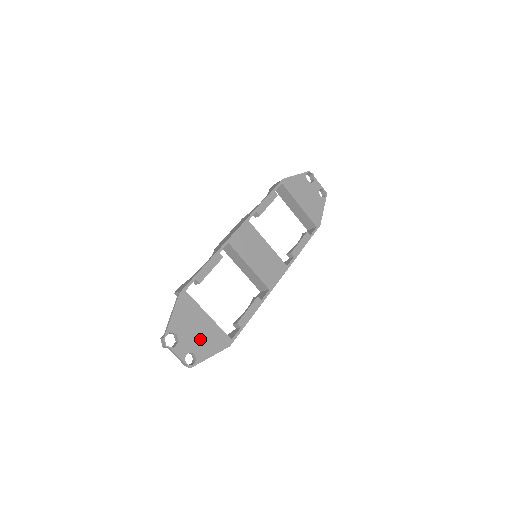
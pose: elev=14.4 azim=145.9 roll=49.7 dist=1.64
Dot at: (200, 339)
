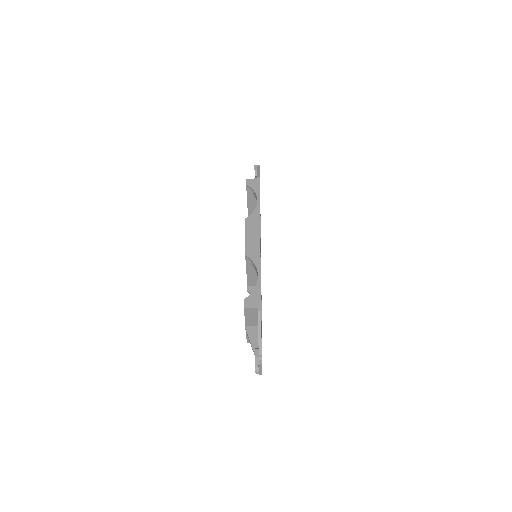
Dot at: occluded
